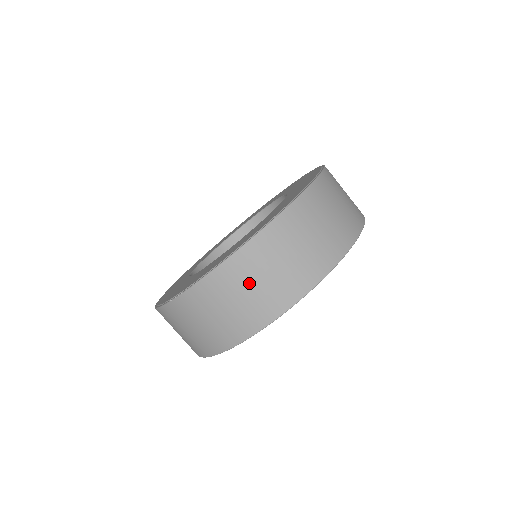
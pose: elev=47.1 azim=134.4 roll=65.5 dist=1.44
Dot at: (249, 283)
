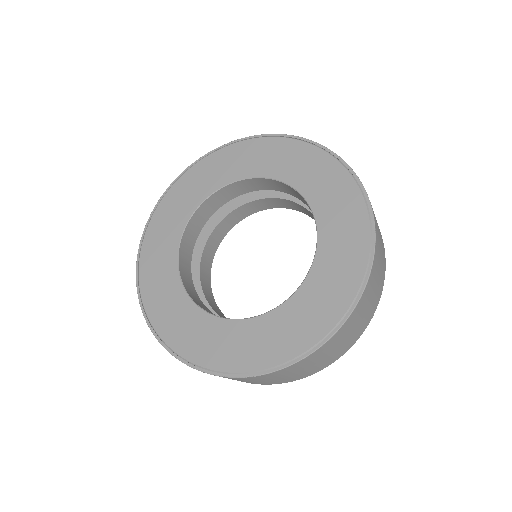
Dot at: (315, 362)
